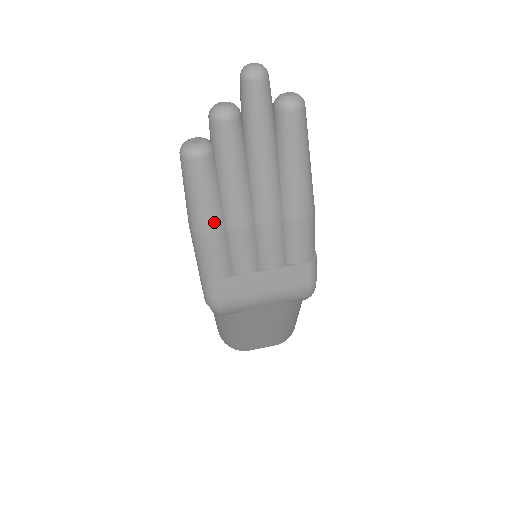
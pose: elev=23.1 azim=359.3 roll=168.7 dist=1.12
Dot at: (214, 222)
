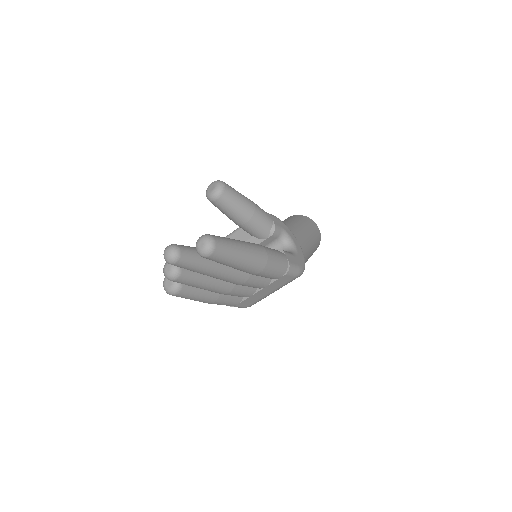
Dot at: (211, 299)
